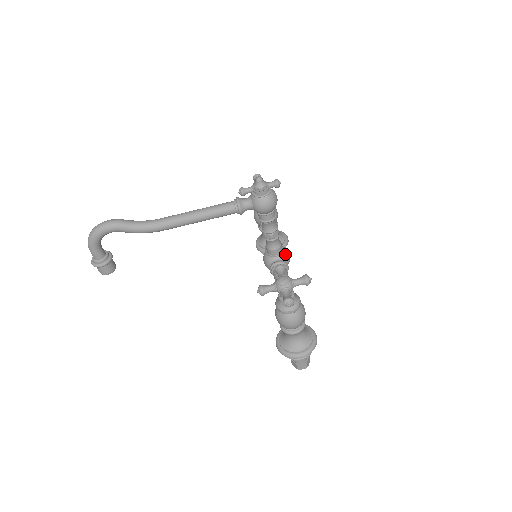
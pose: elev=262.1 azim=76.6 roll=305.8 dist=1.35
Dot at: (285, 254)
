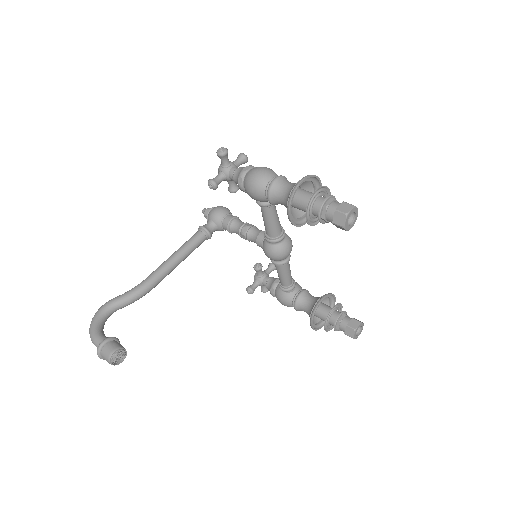
Dot at: occluded
